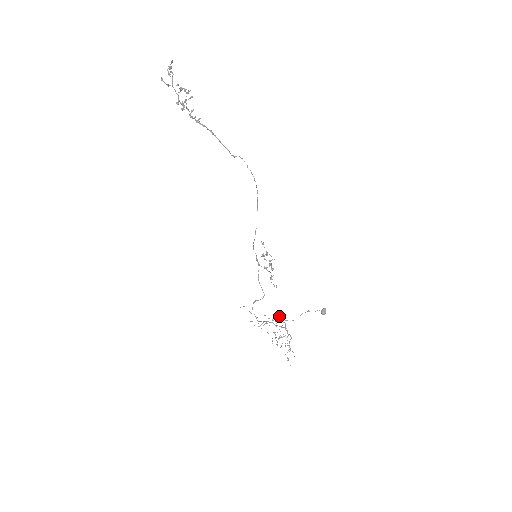
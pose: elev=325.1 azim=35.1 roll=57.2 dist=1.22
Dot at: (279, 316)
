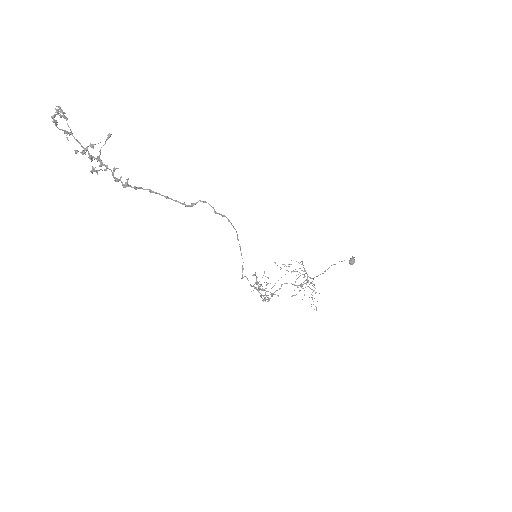
Dot at: (302, 262)
